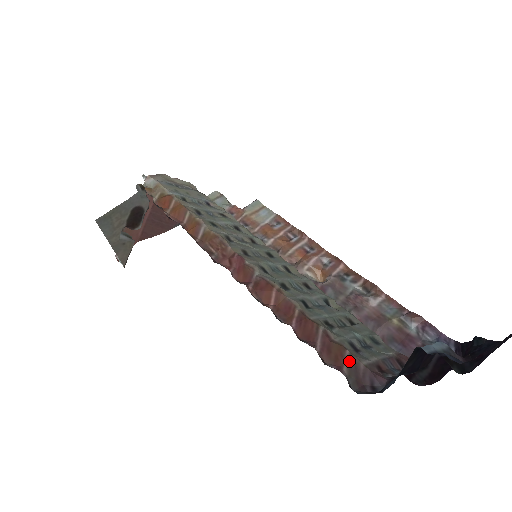
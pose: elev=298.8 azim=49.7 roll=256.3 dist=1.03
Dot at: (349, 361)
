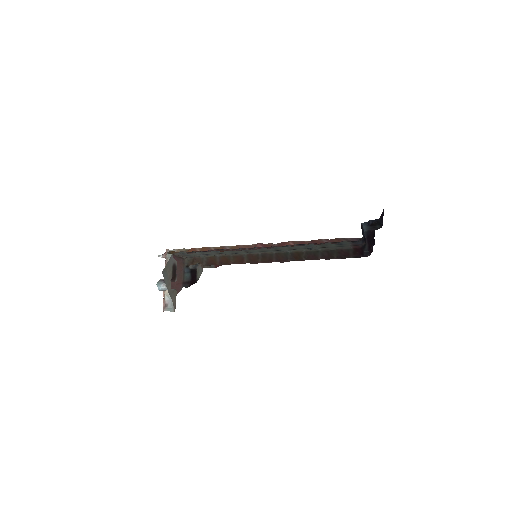
Dot at: (343, 239)
